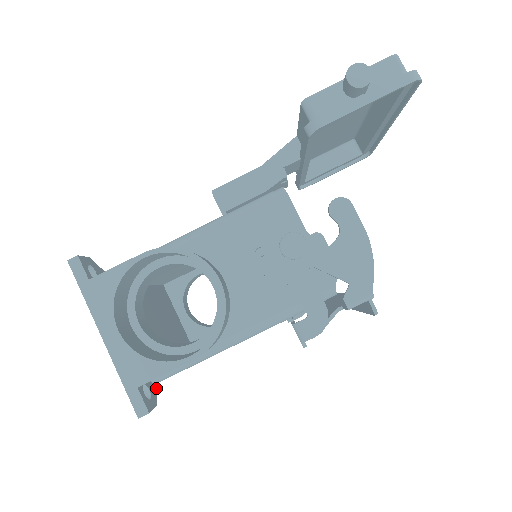
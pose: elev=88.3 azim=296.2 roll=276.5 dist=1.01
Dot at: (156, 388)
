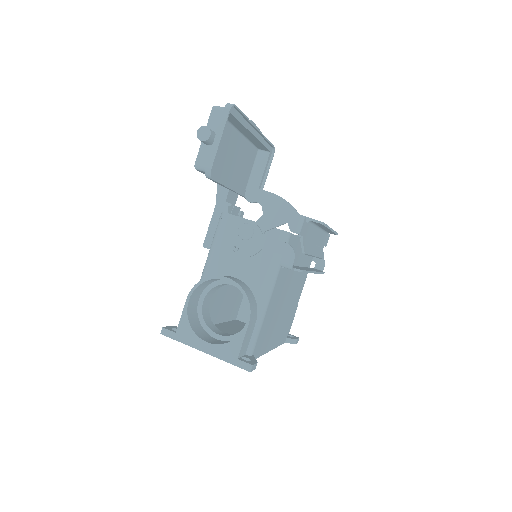
Dot at: (253, 357)
